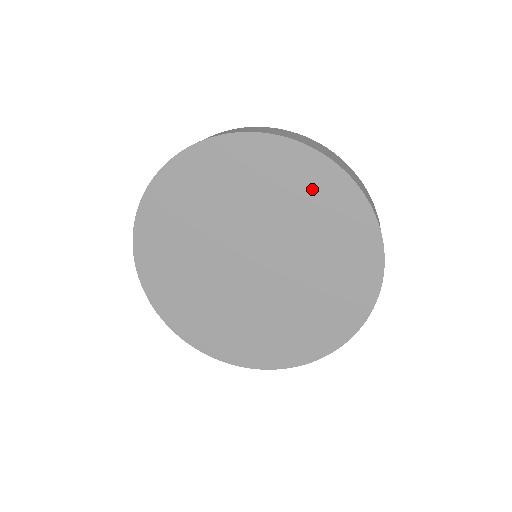
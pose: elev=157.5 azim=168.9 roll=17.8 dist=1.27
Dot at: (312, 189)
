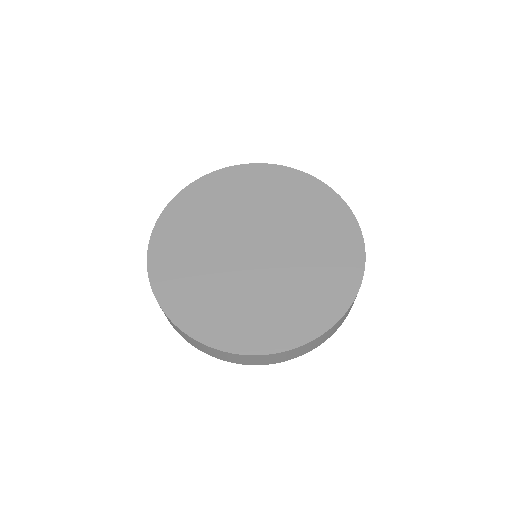
Dot at: (303, 195)
